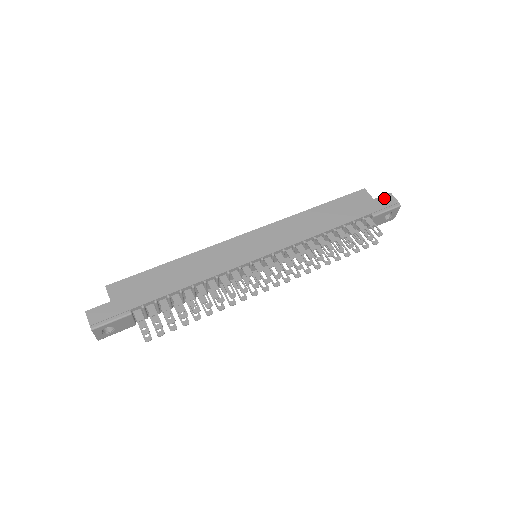
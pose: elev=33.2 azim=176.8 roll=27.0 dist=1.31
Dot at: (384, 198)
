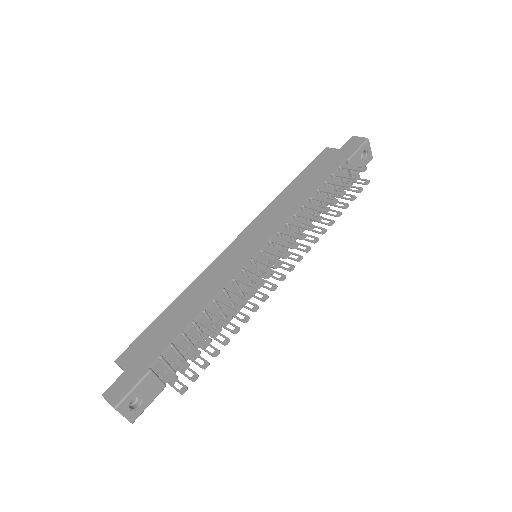
Dot at: (349, 143)
